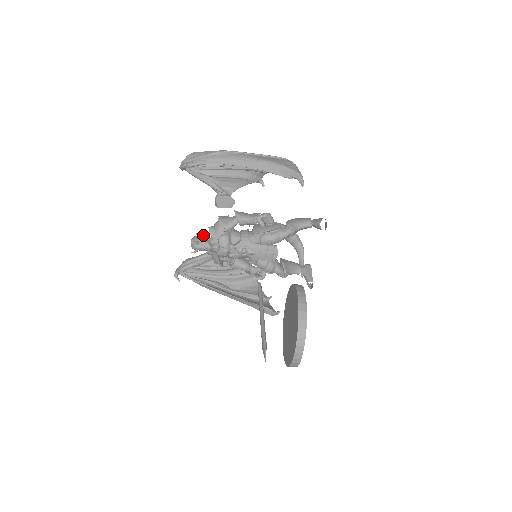
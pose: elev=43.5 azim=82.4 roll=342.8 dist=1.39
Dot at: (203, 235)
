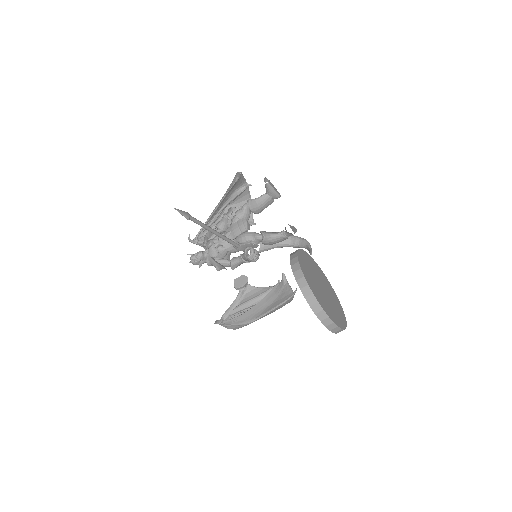
Dot at: occluded
